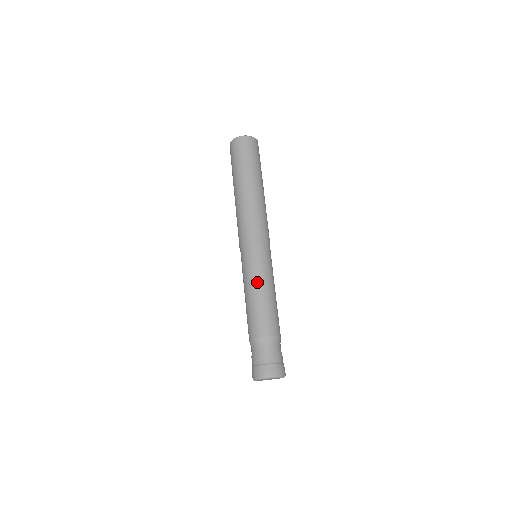
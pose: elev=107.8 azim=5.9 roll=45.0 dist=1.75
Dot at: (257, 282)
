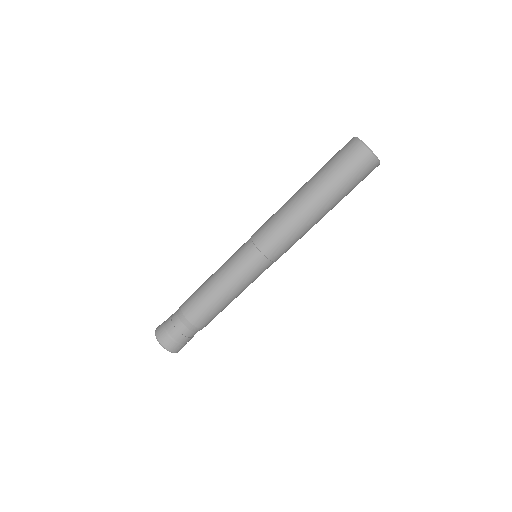
Dot at: (229, 283)
